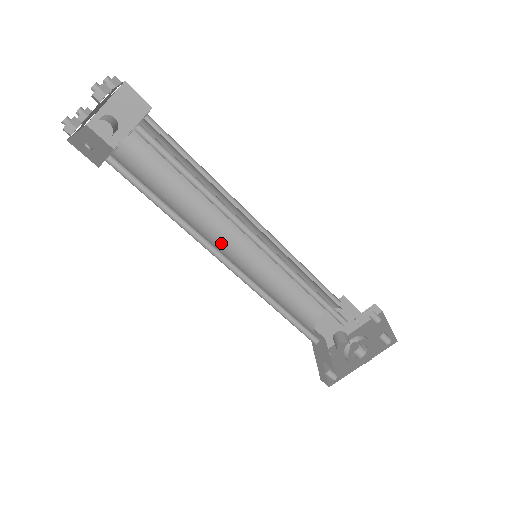
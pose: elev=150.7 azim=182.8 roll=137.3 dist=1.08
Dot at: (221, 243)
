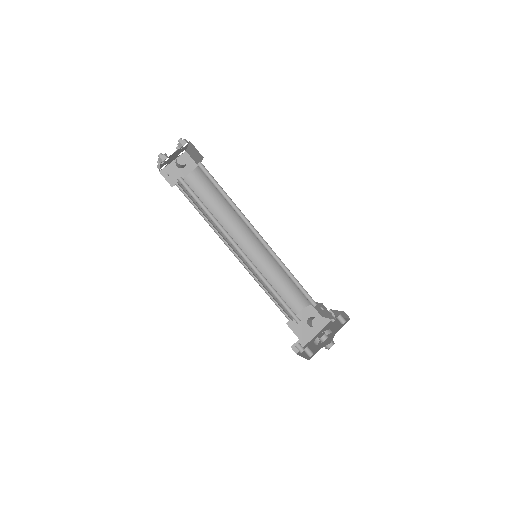
Dot at: (233, 249)
